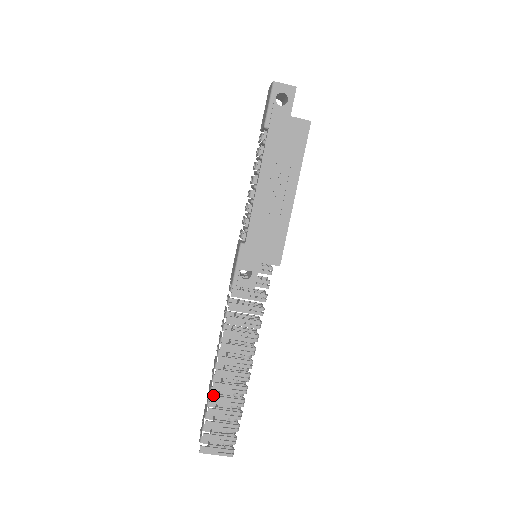
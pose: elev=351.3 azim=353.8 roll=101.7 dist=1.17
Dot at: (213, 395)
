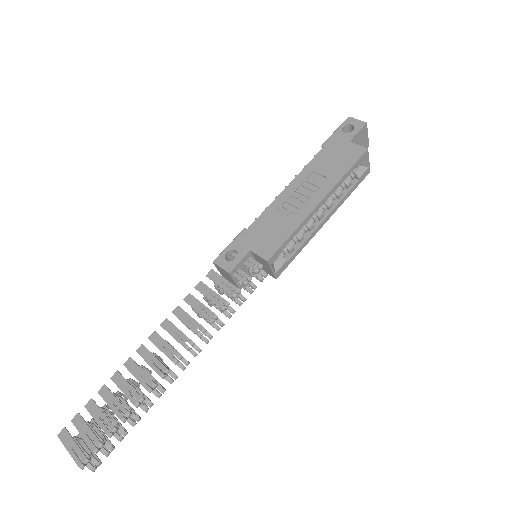
Dot at: (119, 372)
